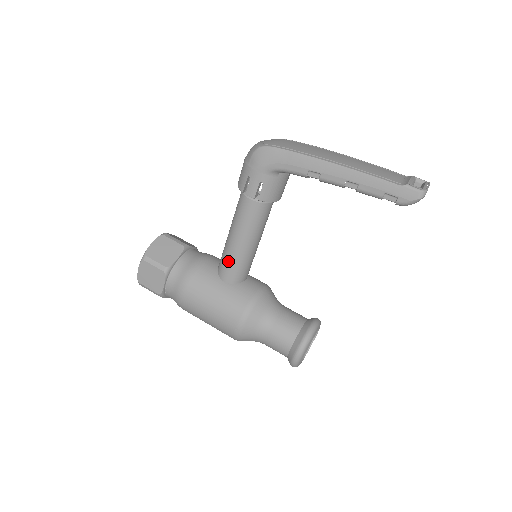
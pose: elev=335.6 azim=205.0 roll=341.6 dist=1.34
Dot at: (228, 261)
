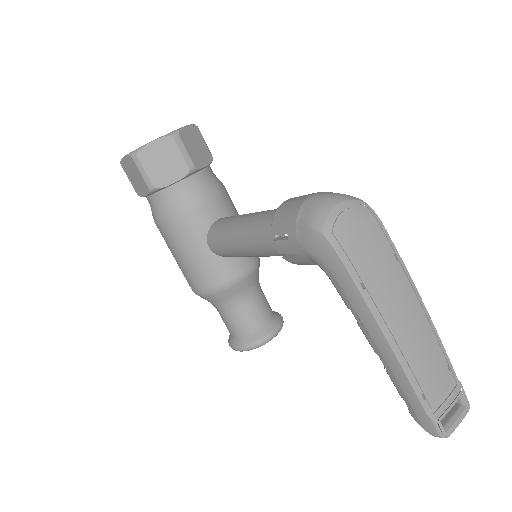
Dot at: (222, 243)
